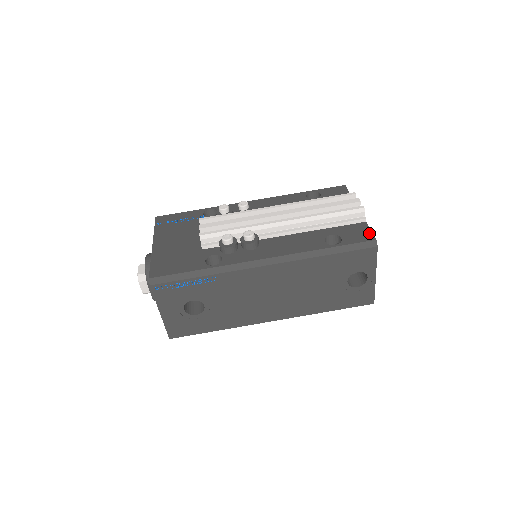
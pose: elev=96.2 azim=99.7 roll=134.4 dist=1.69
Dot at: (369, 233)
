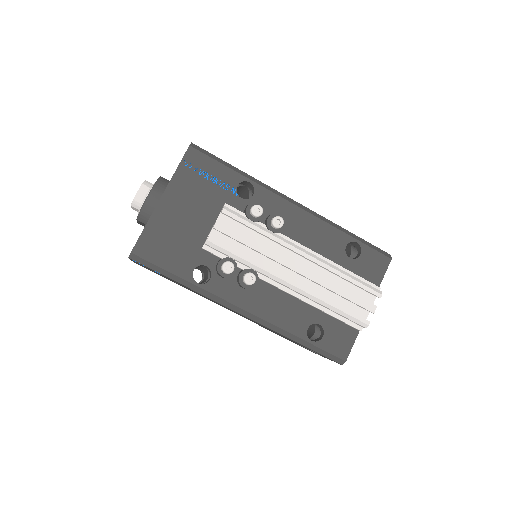
Dot at: (348, 349)
